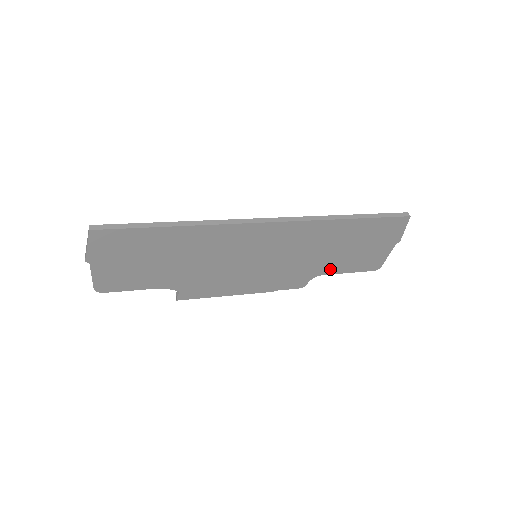
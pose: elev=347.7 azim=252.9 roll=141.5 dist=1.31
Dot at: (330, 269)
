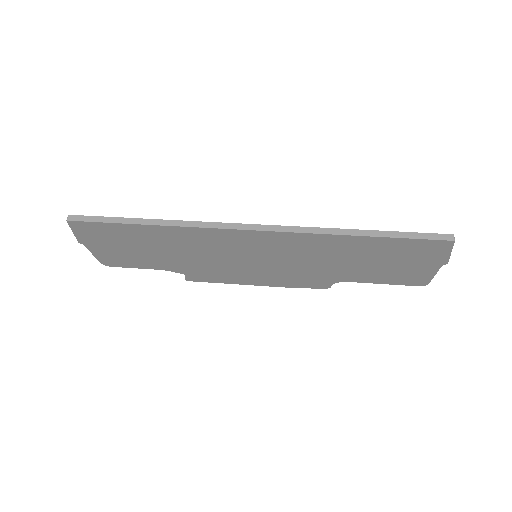
Dot at: (355, 278)
